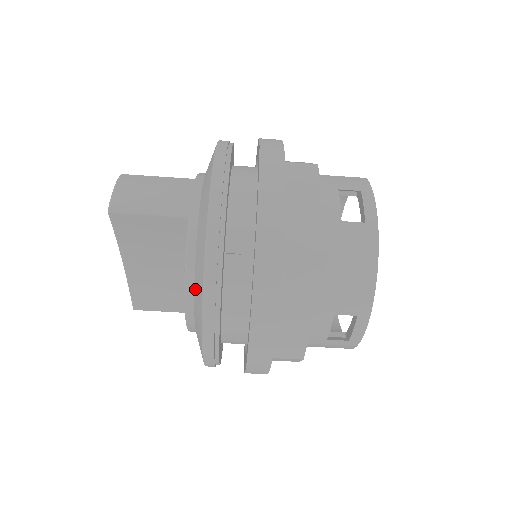
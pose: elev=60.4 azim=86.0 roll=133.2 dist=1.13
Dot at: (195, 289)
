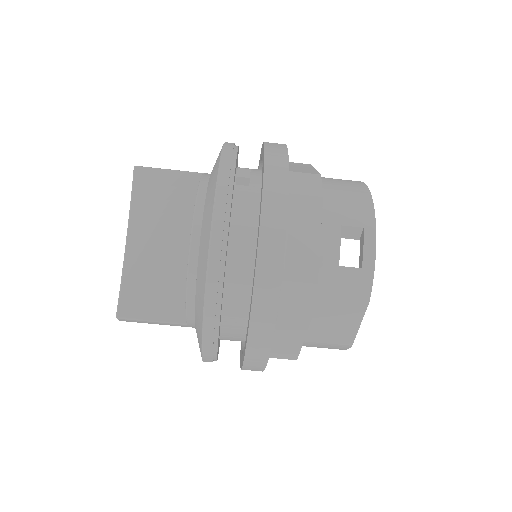
Dot at: (207, 197)
